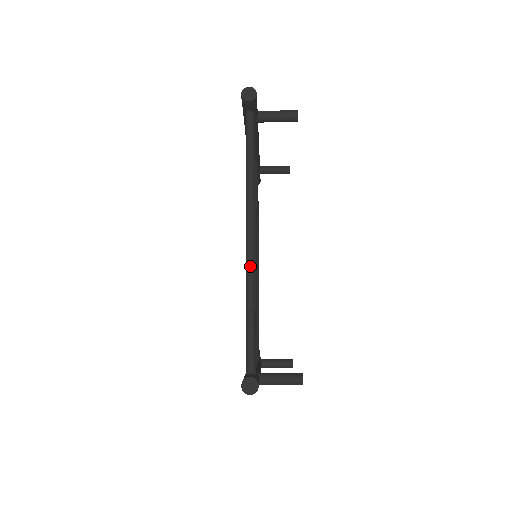
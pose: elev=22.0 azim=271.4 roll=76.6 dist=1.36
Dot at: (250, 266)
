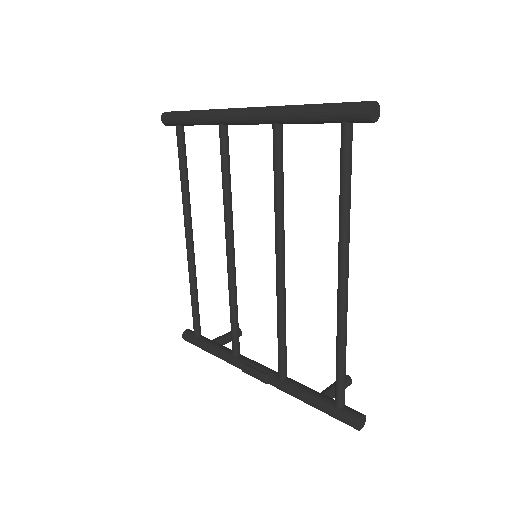
Dot at: (347, 310)
